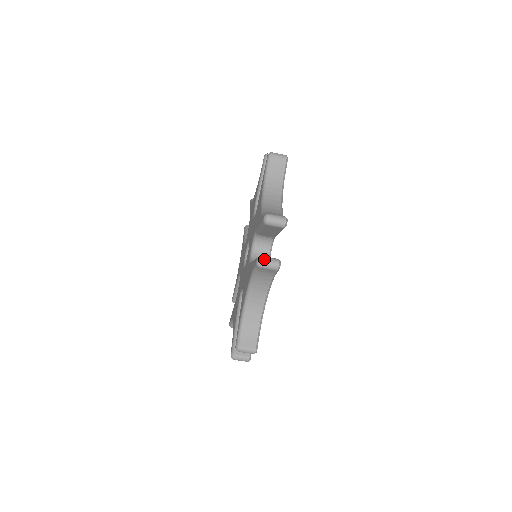
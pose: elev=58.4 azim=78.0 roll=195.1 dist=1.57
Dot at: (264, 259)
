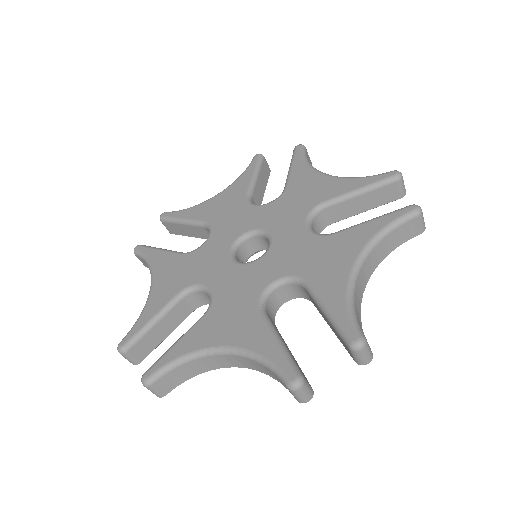
Dot at: (420, 209)
